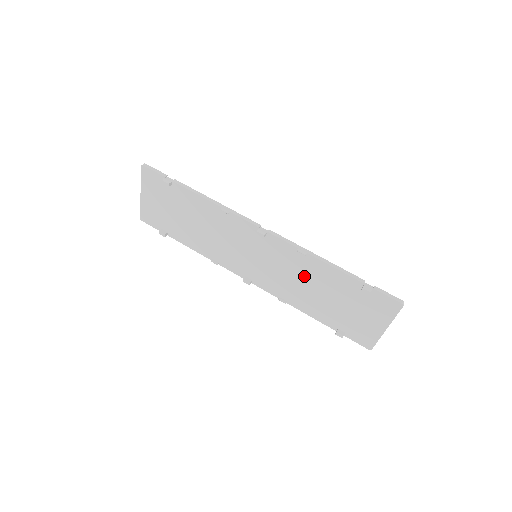
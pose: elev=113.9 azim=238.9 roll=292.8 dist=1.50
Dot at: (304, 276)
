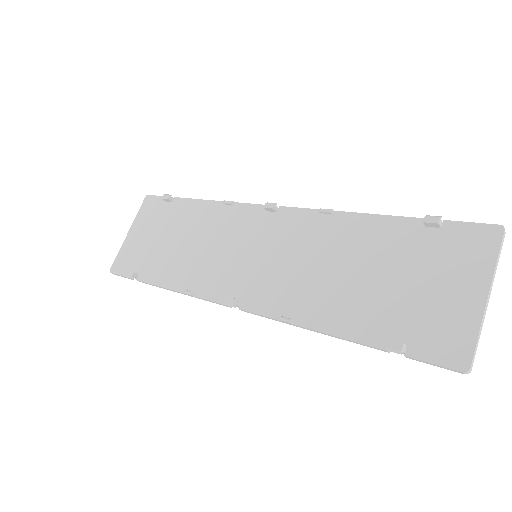
Dot at: (327, 252)
